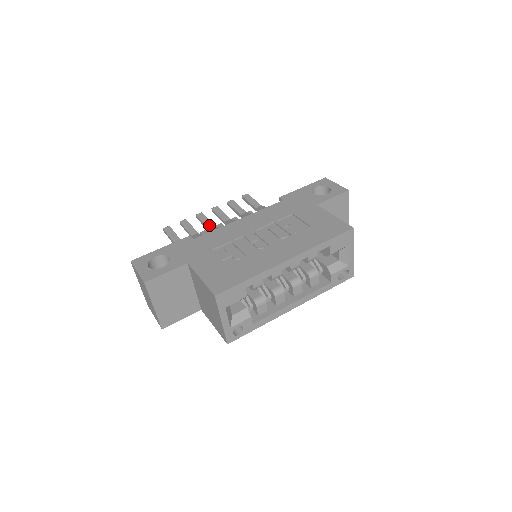
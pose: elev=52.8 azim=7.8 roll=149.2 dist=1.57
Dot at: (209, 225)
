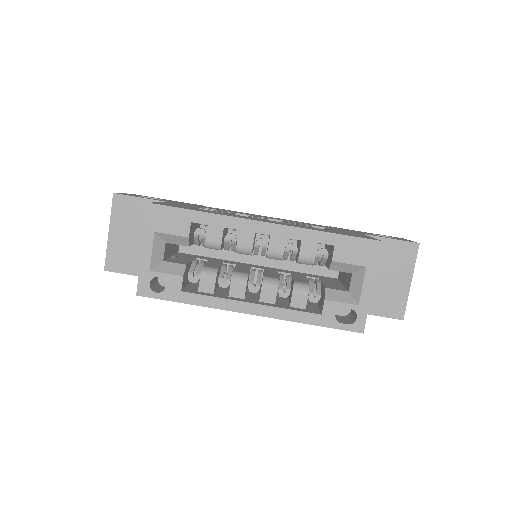
Dot at: occluded
